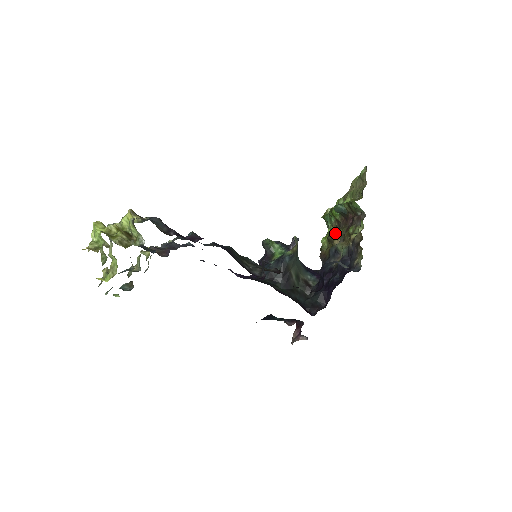
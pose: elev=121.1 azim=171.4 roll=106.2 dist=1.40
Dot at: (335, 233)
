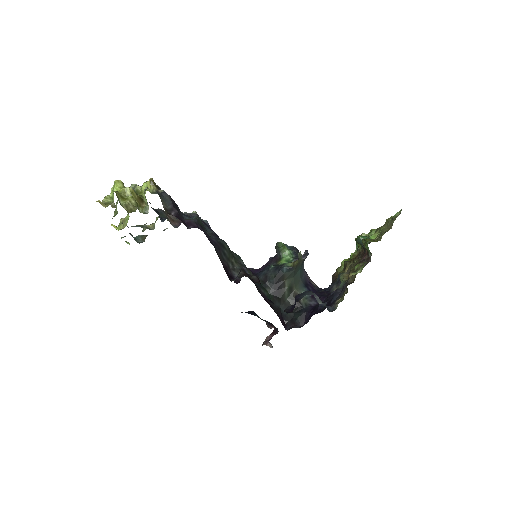
Dot at: (351, 261)
